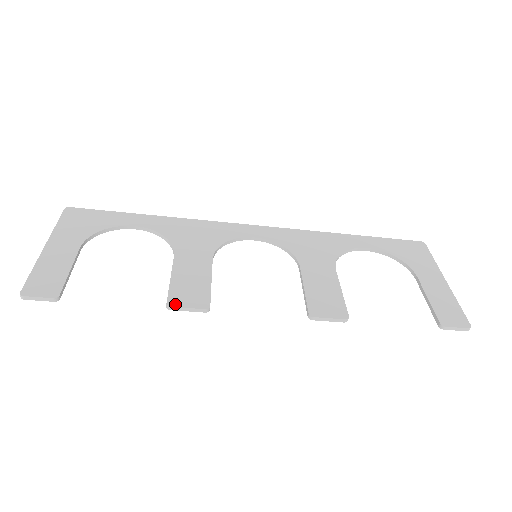
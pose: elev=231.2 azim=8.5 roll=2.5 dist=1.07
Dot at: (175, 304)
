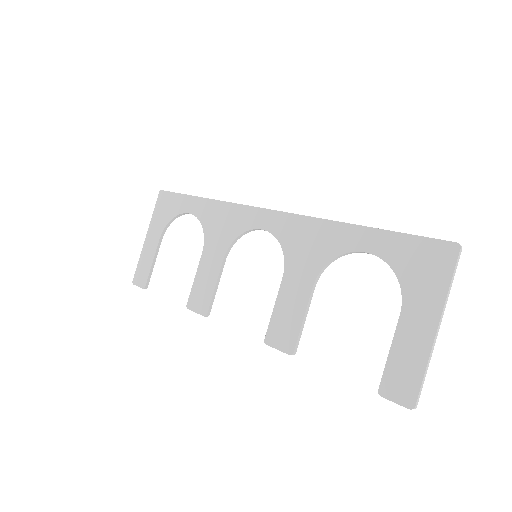
Dot at: (190, 307)
